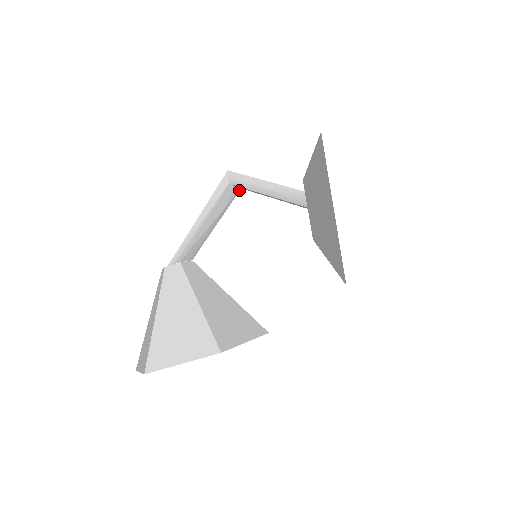
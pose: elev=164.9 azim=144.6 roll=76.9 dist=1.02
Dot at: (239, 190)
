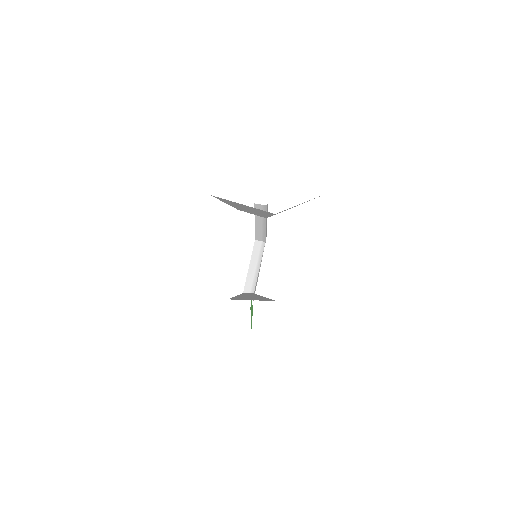
Dot at: occluded
